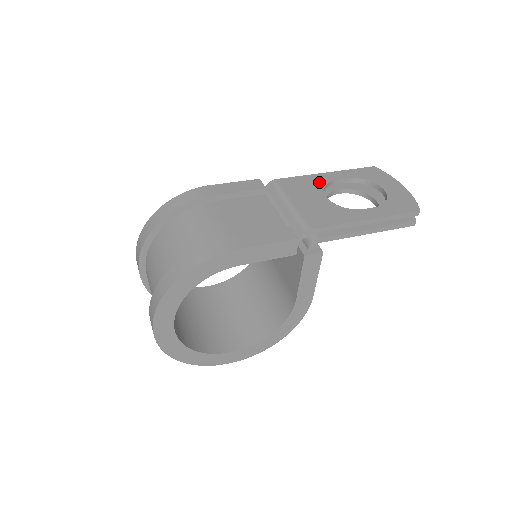
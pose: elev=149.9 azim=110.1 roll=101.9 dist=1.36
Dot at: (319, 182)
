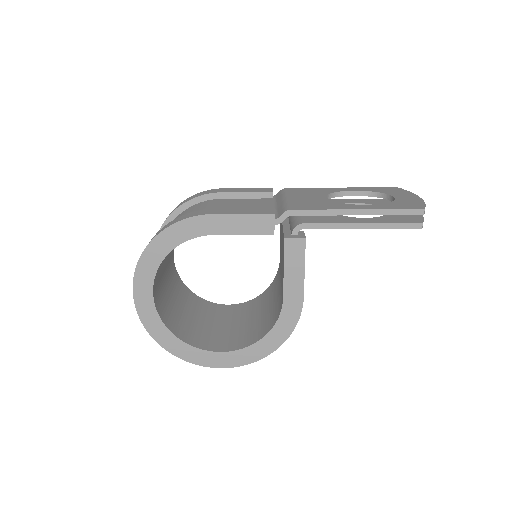
Dot at: (328, 191)
